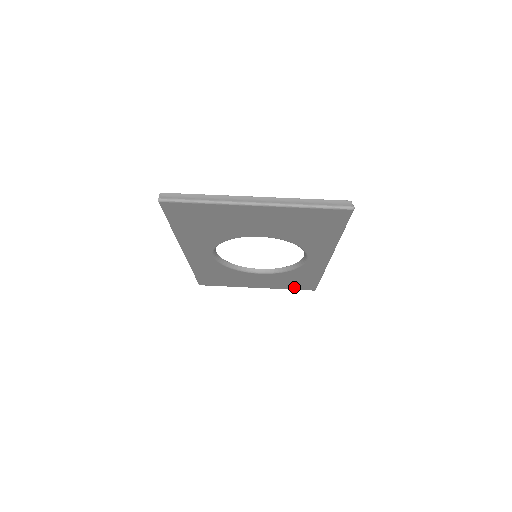
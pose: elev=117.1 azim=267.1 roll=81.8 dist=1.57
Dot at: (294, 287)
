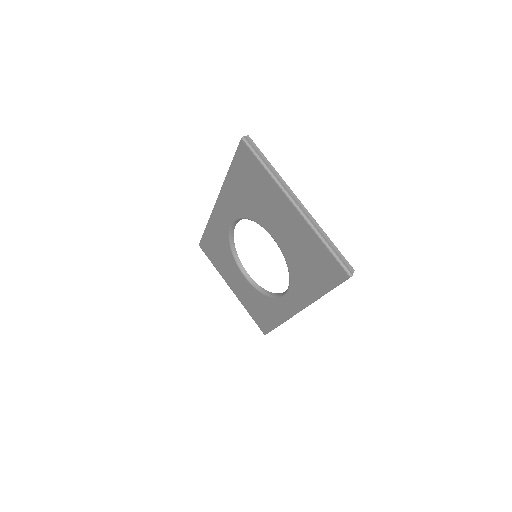
Dot at: (254, 316)
